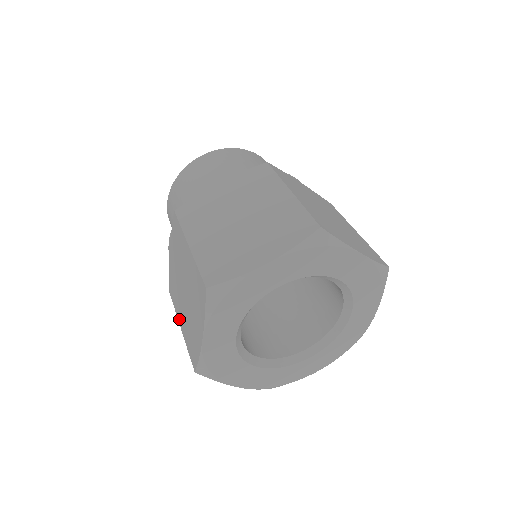
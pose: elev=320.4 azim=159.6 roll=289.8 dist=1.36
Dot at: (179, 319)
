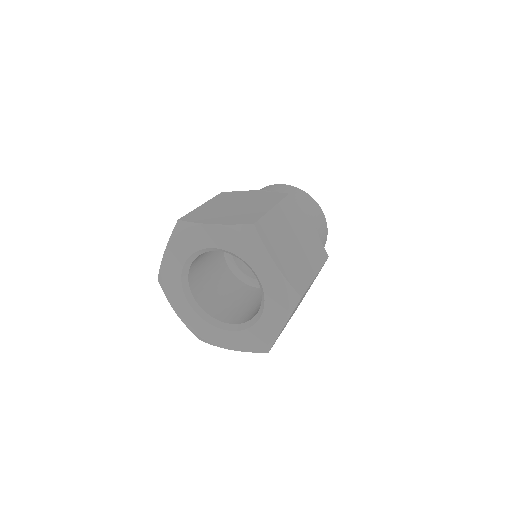
Dot at: occluded
